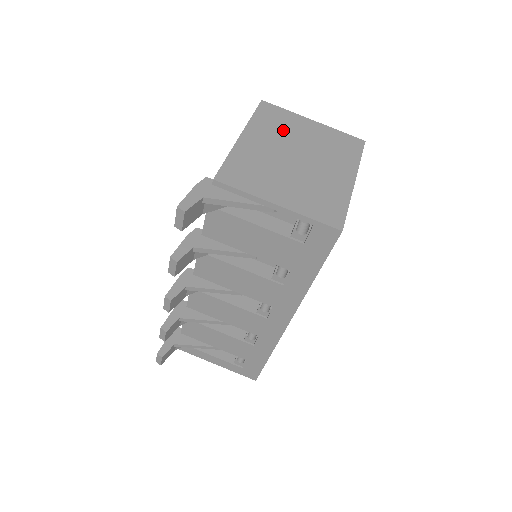
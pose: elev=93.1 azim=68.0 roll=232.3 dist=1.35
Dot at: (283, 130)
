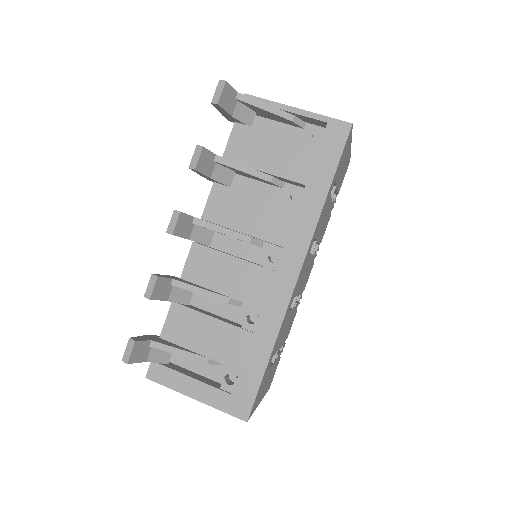
Dot at: occluded
